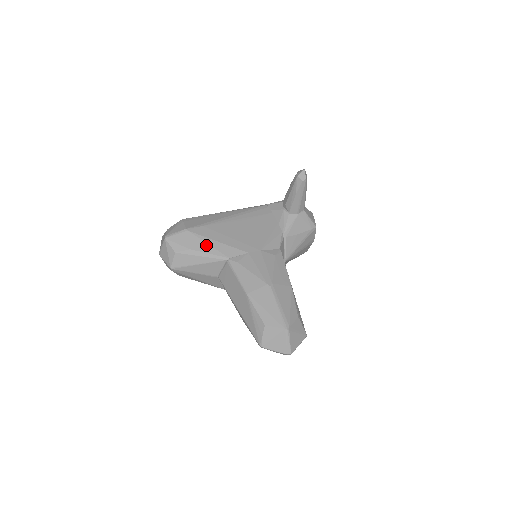
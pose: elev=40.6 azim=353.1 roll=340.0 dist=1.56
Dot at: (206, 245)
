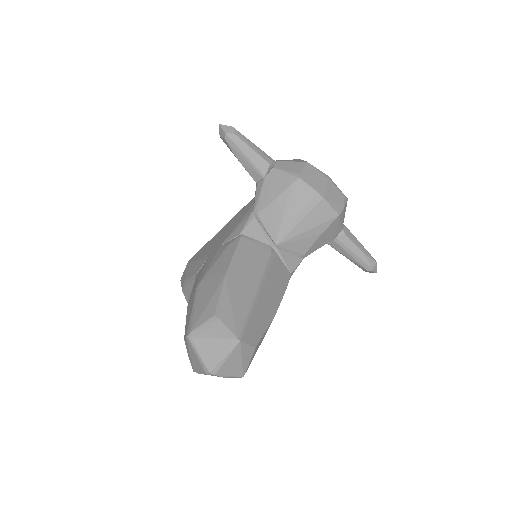
Dot at: (191, 269)
